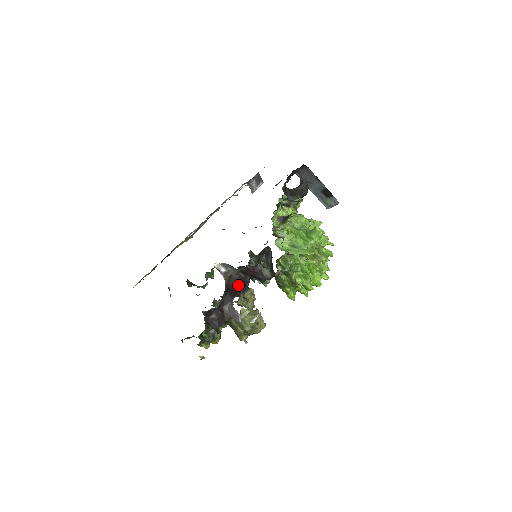
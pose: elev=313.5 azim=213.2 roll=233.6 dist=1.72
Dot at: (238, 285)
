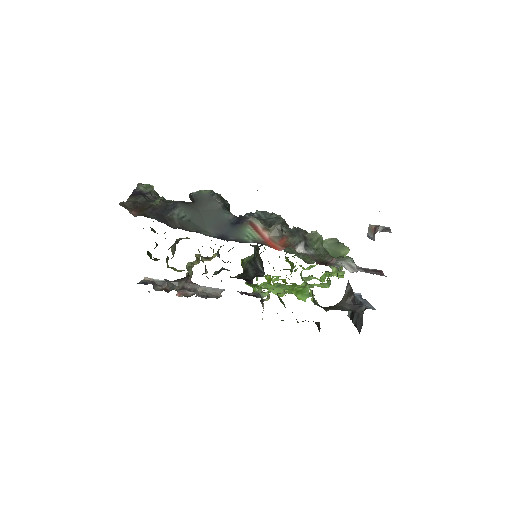
Dot at: occluded
